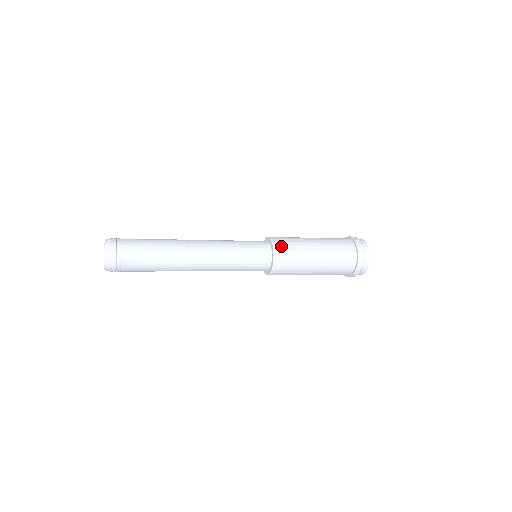
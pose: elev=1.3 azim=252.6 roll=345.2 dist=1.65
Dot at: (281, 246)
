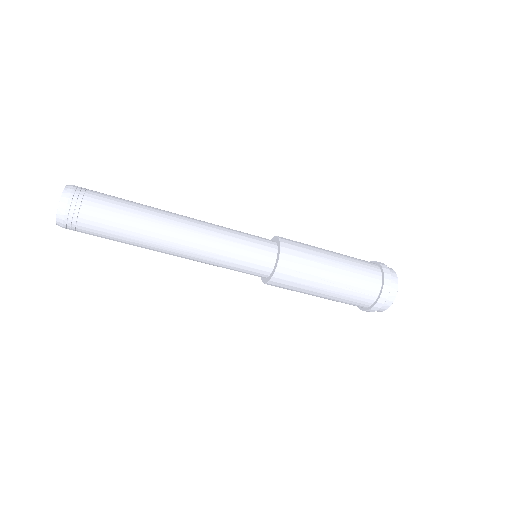
Dot at: occluded
